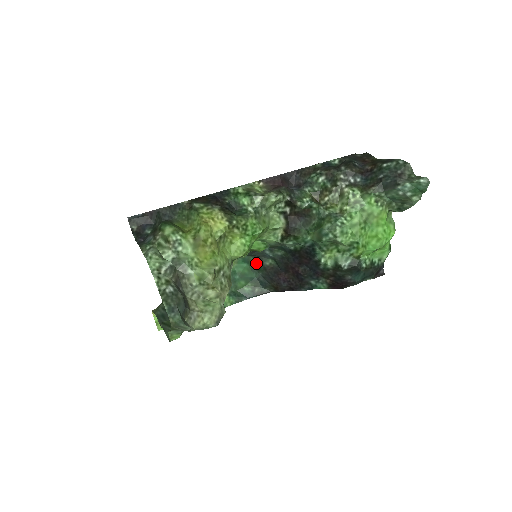
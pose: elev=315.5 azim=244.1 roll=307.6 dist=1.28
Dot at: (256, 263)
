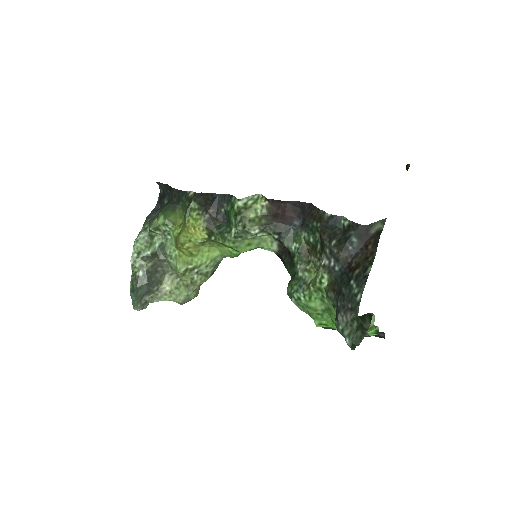
Dot at: occluded
